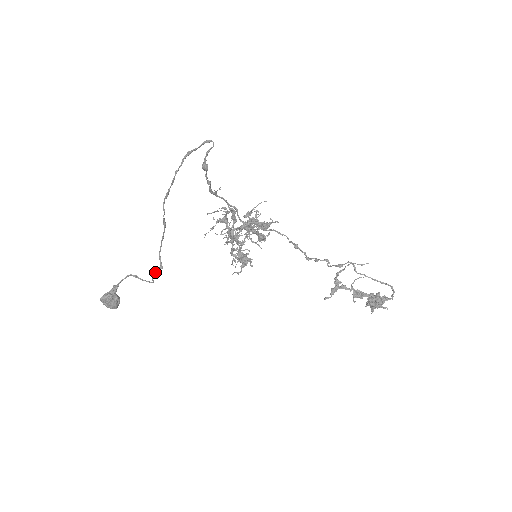
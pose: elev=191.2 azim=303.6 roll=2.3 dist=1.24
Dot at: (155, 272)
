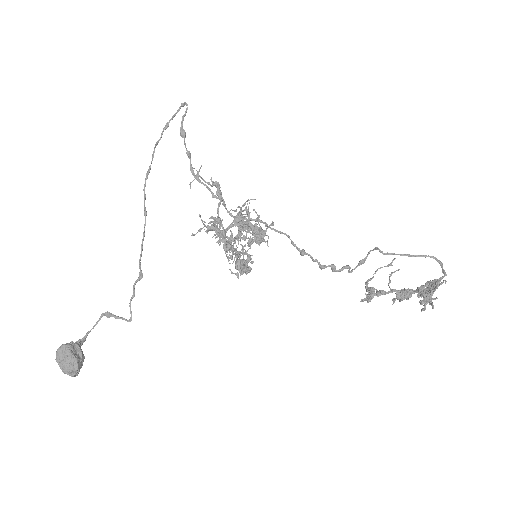
Dot at: (133, 285)
